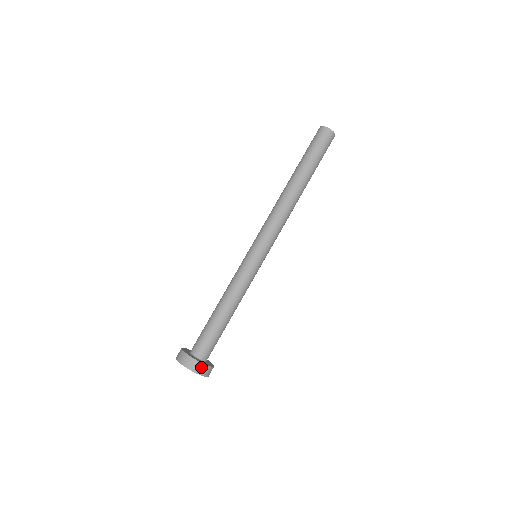
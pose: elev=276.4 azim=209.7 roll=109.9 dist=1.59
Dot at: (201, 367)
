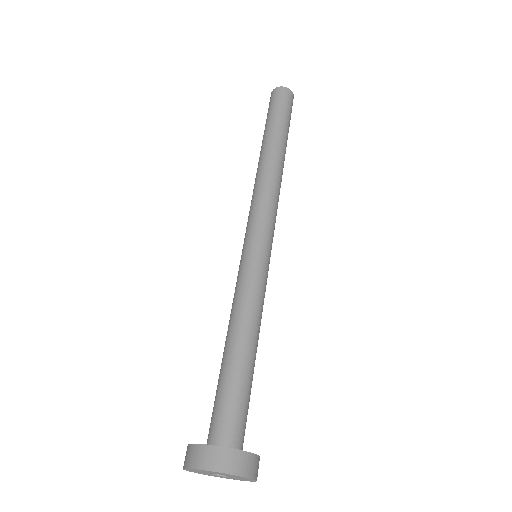
Dot at: (243, 460)
